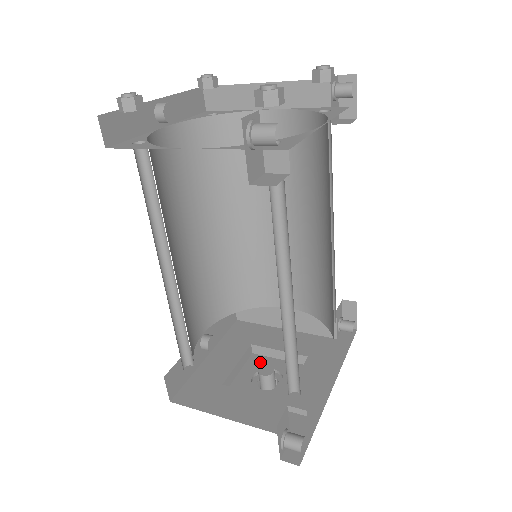
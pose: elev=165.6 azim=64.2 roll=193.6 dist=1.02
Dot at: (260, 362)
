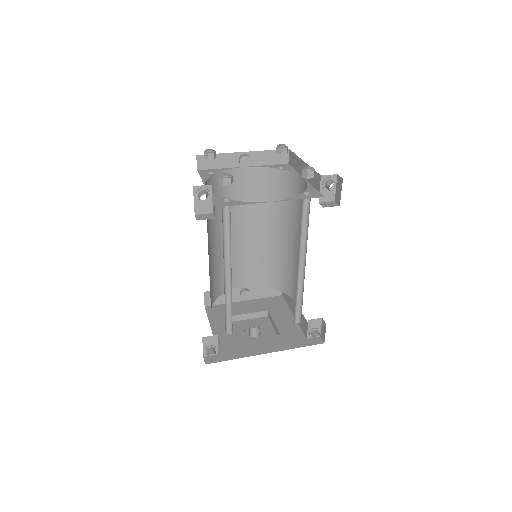
Dot at: (264, 322)
